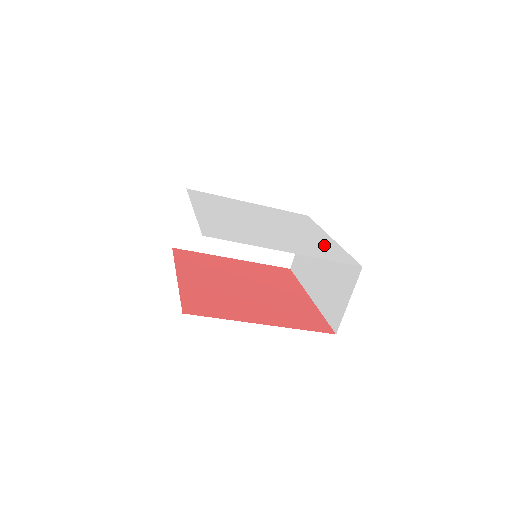
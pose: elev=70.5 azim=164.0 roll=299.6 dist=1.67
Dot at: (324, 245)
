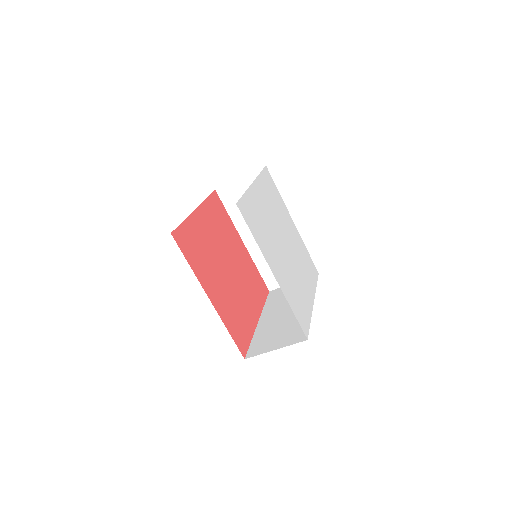
Dot at: (303, 252)
